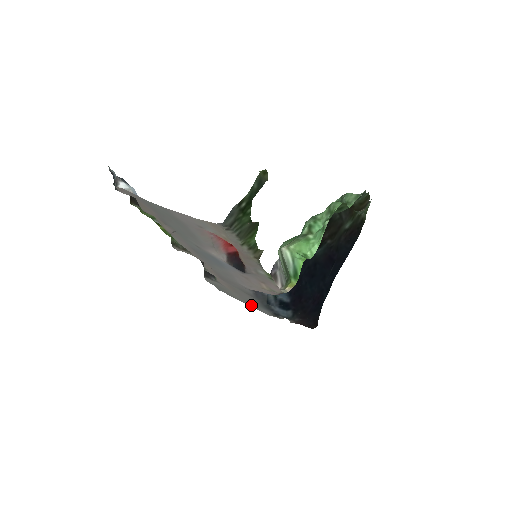
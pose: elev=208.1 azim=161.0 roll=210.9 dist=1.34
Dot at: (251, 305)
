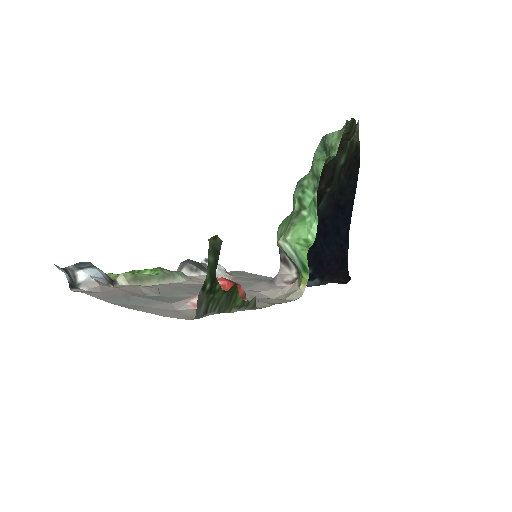
Dot at: occluded
